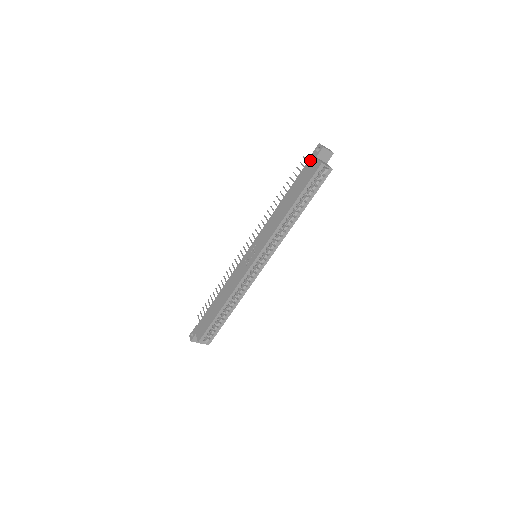
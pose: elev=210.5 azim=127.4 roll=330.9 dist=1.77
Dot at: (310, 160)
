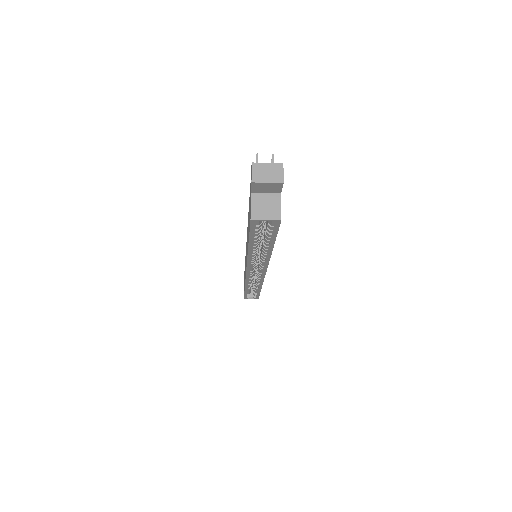
Dot at: occluded
